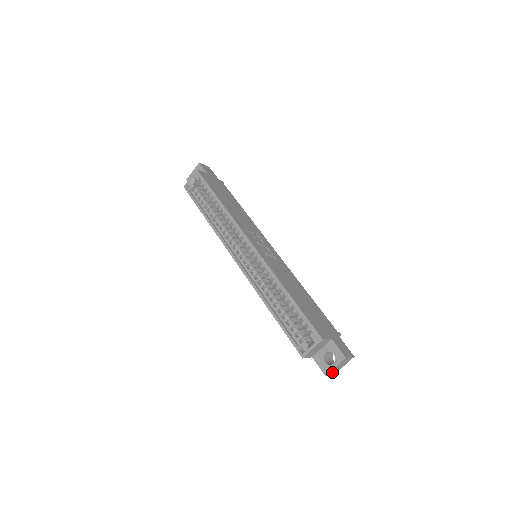
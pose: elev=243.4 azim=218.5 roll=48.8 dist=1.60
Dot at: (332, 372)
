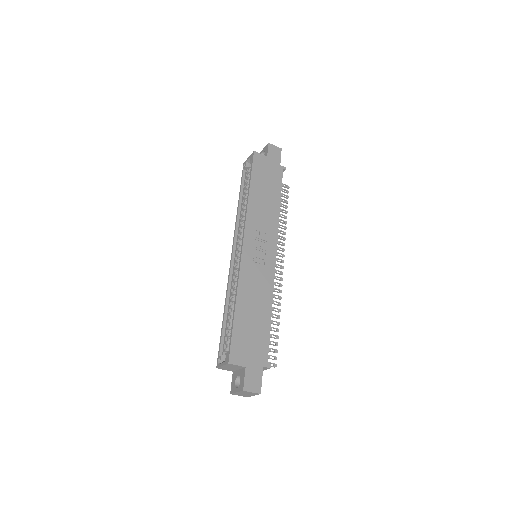
Dot at: (239, 394)
